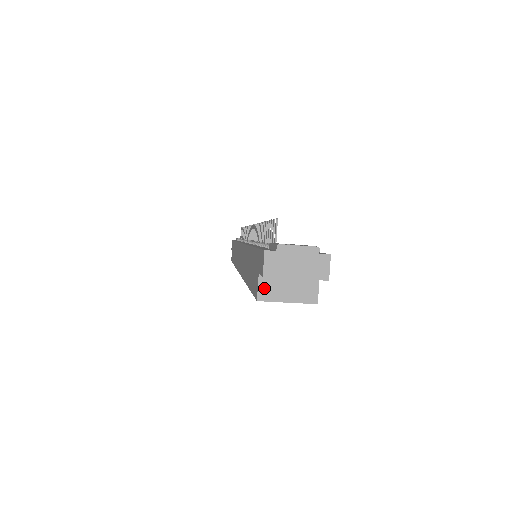
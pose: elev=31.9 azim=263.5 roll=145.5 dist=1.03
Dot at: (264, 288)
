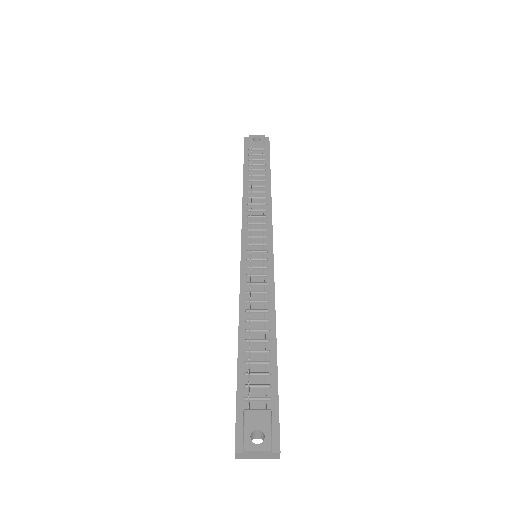
Dot at: occluded
